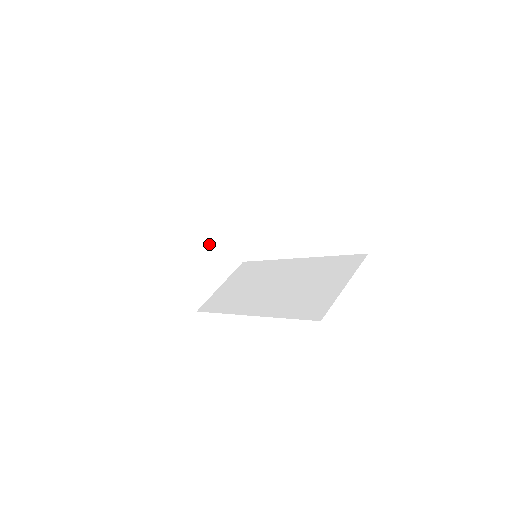
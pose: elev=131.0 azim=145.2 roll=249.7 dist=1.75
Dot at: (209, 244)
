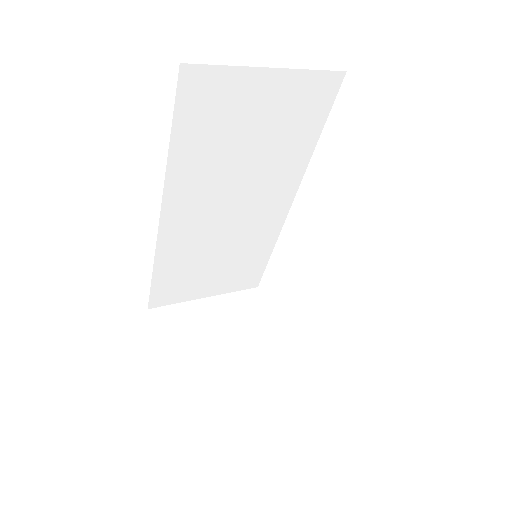
Dot at: (241, 322)
